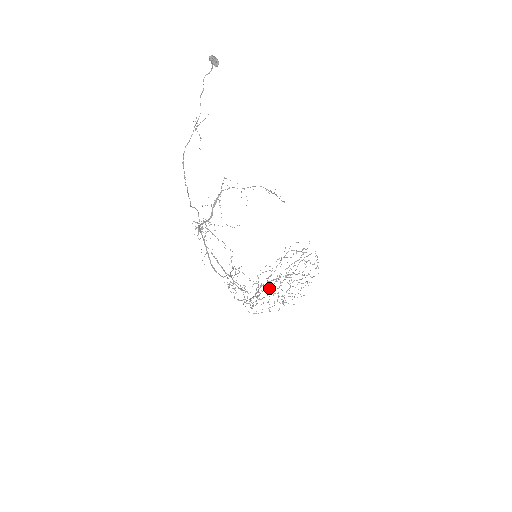
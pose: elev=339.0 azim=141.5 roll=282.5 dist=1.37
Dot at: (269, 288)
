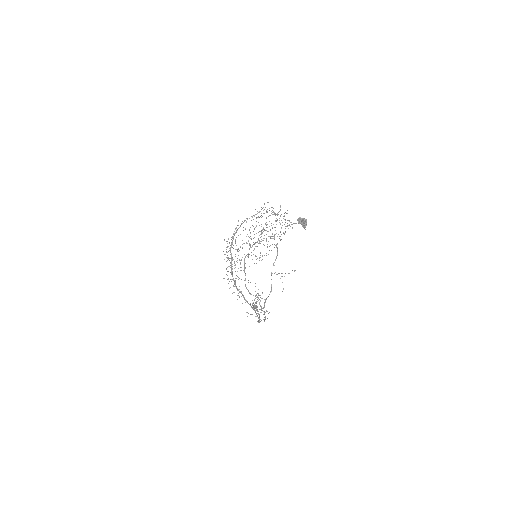
Dot at: occluded
